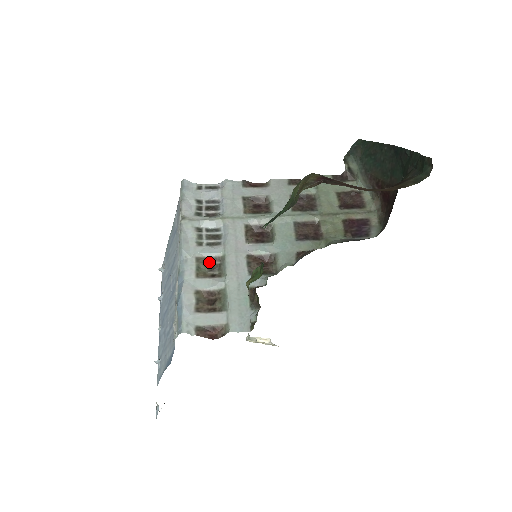
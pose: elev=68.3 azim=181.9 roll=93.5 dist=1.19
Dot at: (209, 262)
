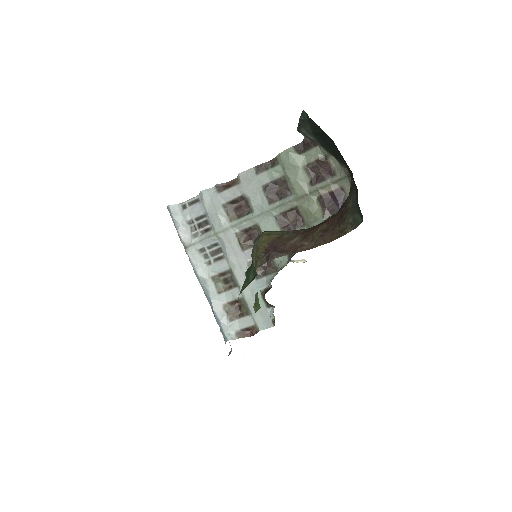
Dot at: (222, 276)
